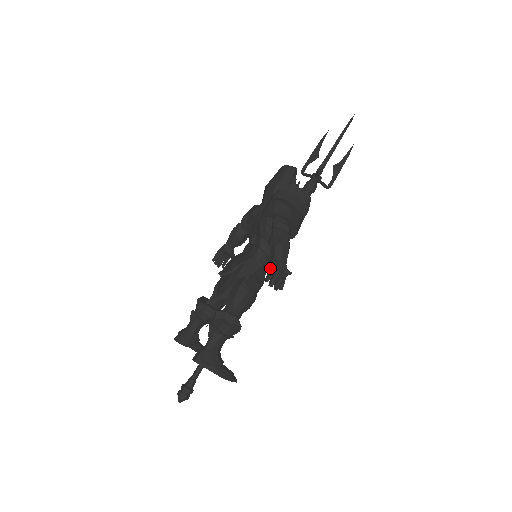
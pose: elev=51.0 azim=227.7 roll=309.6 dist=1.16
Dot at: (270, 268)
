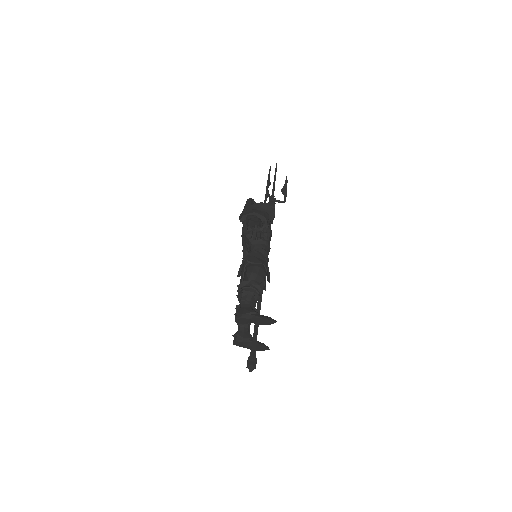
Dot at: (248, 231)
